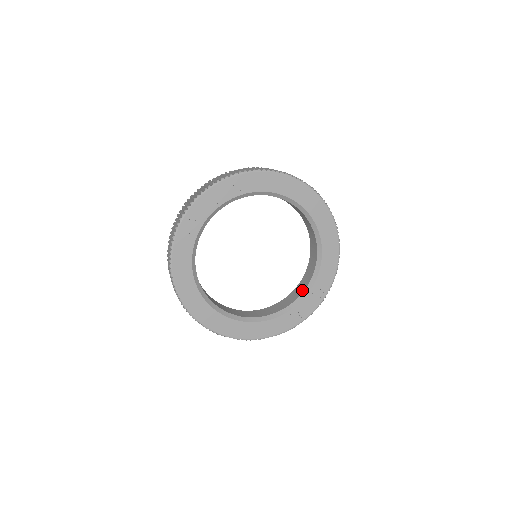
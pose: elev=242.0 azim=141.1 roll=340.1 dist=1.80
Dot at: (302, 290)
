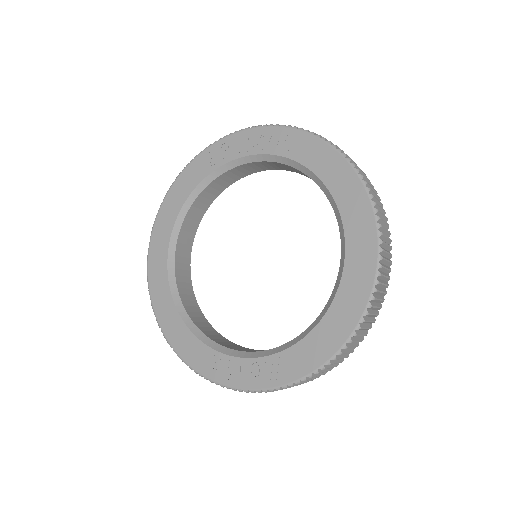
Dot at: (264, 350)
